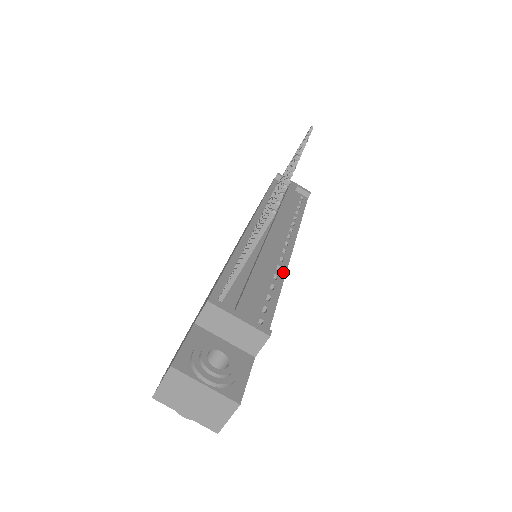
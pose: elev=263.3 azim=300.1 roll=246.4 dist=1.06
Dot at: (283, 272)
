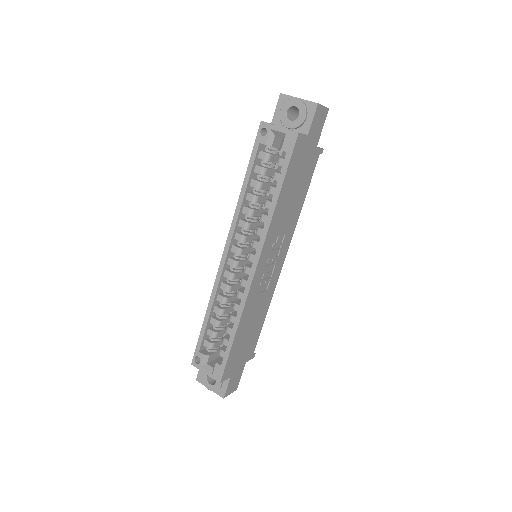
Dot at: (295, 223)
